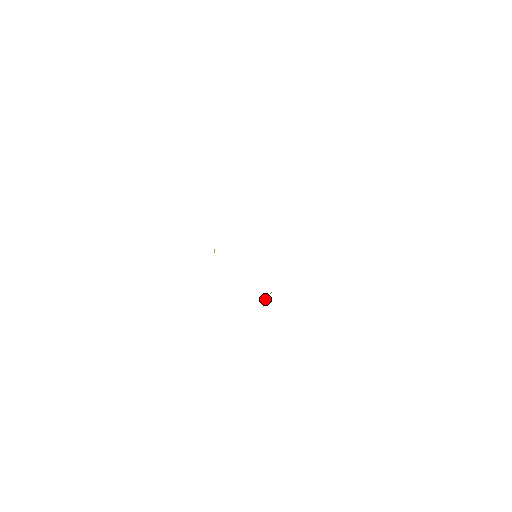
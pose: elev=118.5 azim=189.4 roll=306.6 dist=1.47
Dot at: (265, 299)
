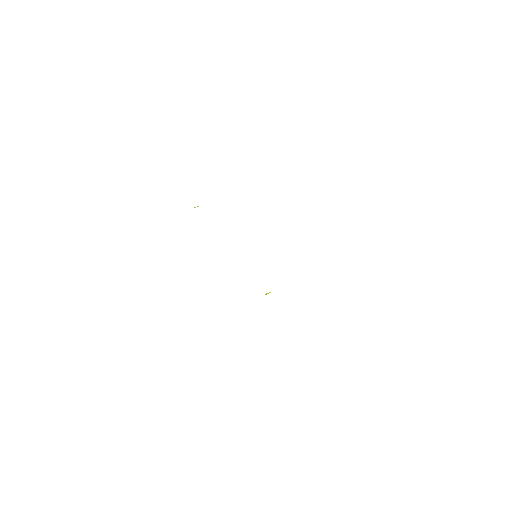
Dot at: occluded
